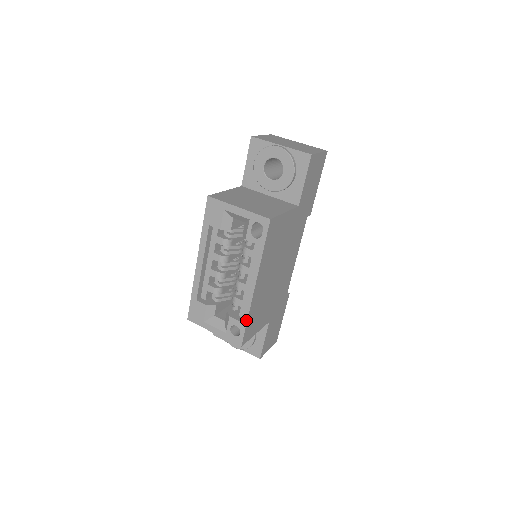
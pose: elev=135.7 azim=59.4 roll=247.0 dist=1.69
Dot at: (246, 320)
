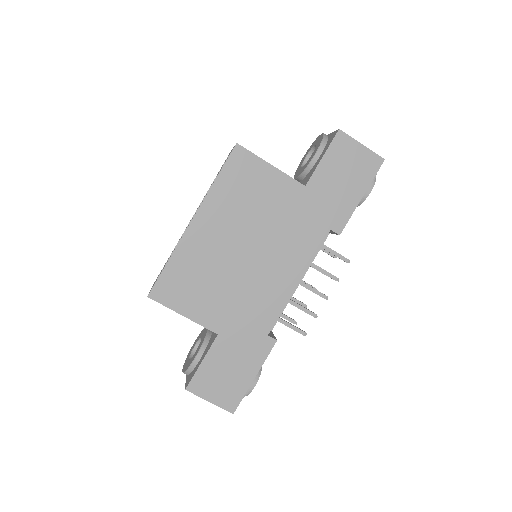
Dot at: (168, 261)
